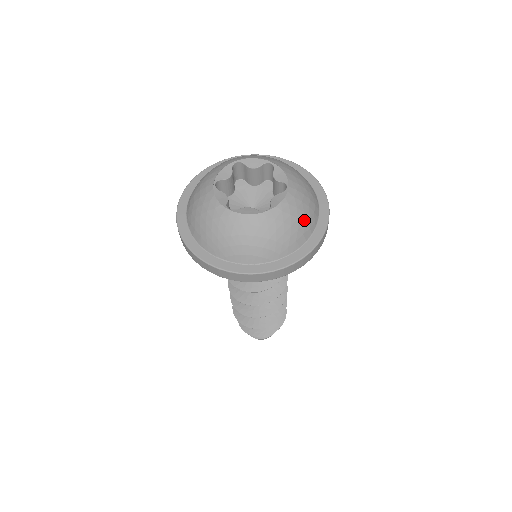
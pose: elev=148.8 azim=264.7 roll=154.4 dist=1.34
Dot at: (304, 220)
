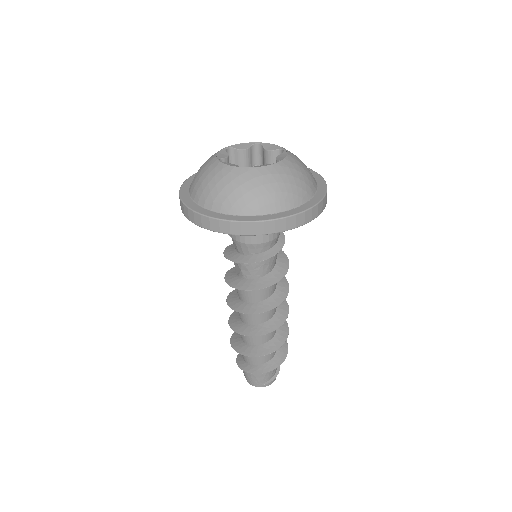
Dot at: (308, 172)
